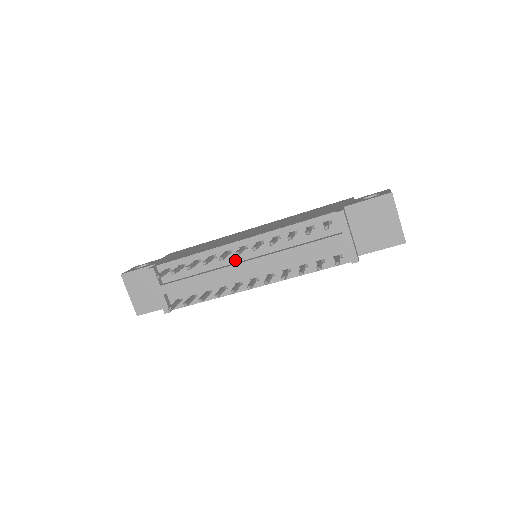
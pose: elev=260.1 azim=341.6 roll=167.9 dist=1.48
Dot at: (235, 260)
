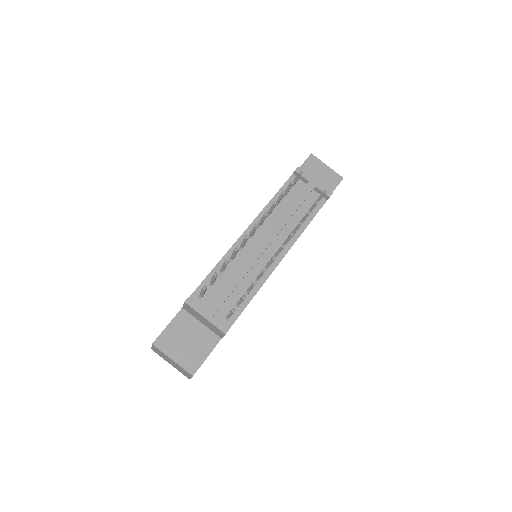
Dot at: (251, 249)
